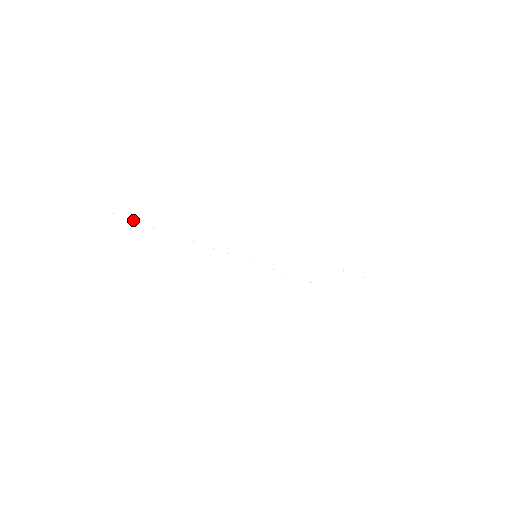
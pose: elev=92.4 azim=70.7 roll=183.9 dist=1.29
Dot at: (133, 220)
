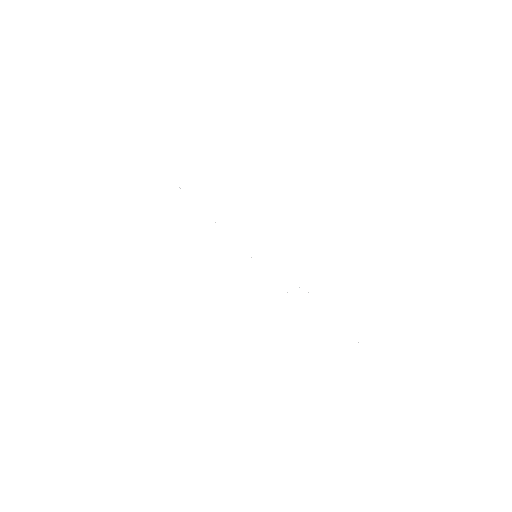
Dot at: occluded
